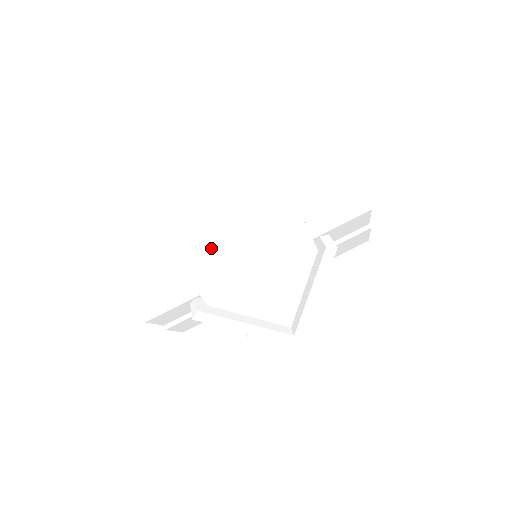
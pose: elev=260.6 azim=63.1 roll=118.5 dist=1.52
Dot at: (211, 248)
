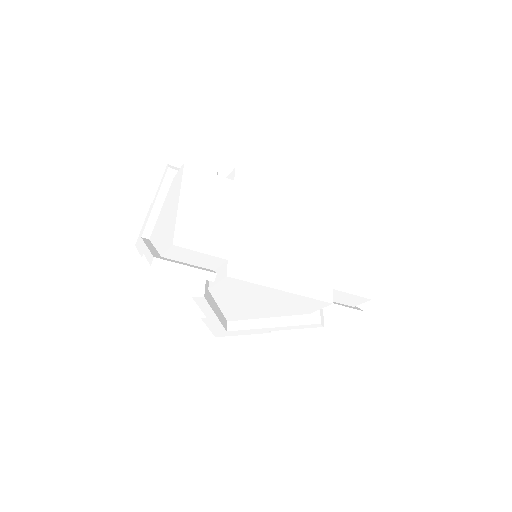
Dot at: (256, 257)
